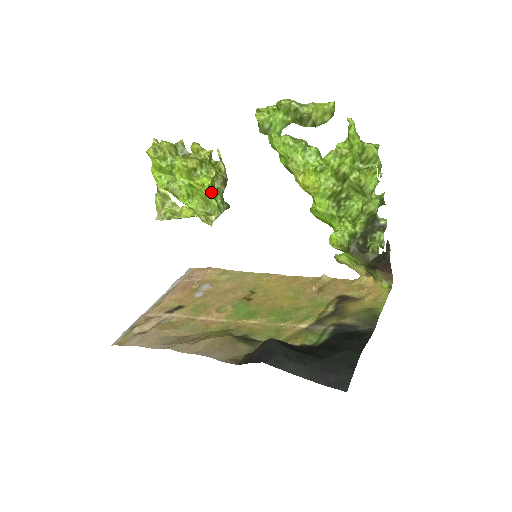
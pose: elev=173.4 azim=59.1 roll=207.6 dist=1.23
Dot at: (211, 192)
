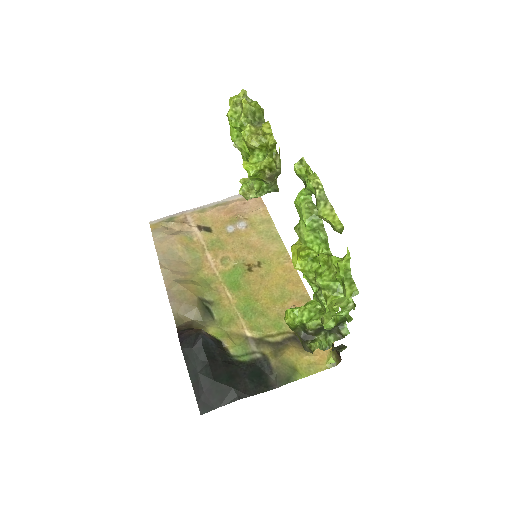
Dot at: (255, 178)
